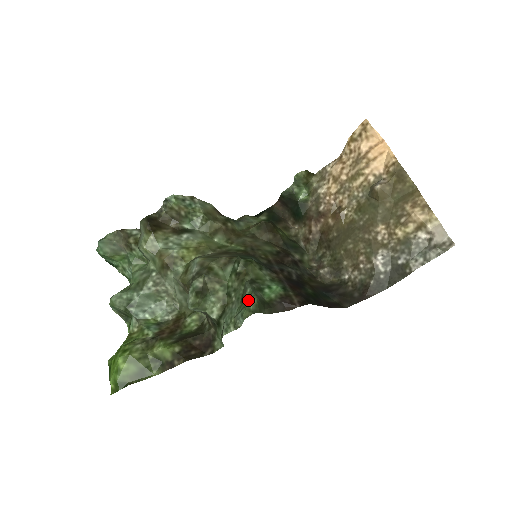
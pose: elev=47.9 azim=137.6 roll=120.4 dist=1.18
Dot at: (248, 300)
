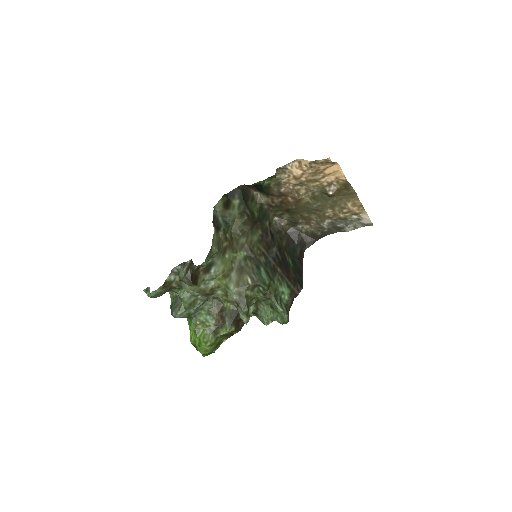
Dot at: (282, 317)
